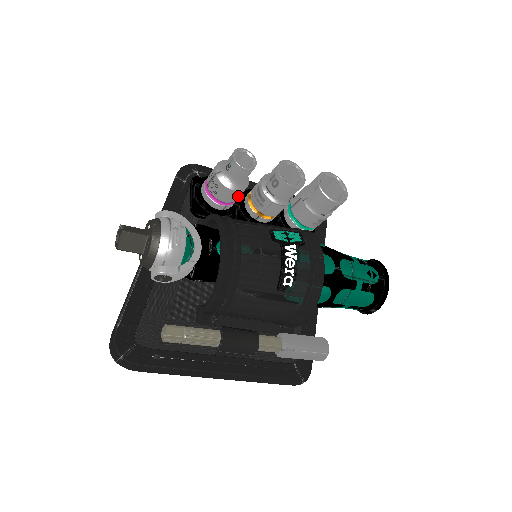
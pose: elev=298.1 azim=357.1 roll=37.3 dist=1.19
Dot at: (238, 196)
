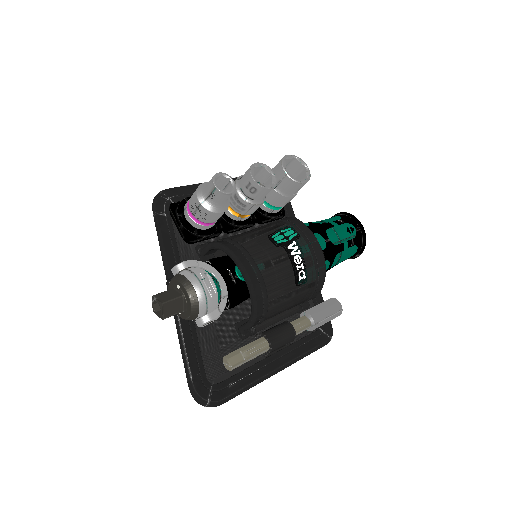
Dot at: occluded
